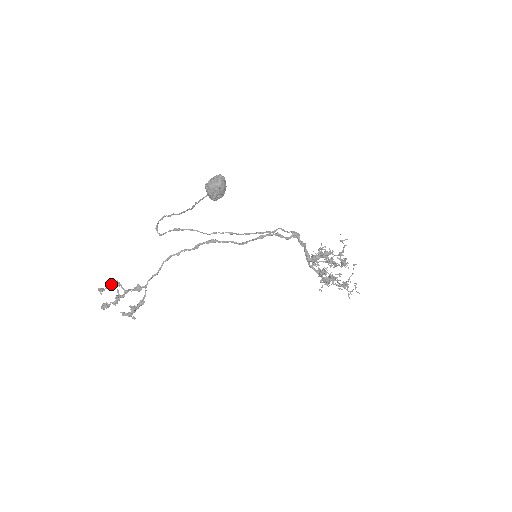
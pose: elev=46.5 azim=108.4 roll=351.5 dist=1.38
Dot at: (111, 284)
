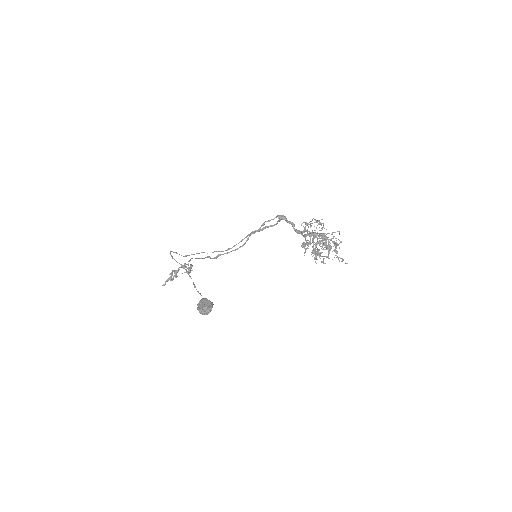
Dot at: (167, 280)
